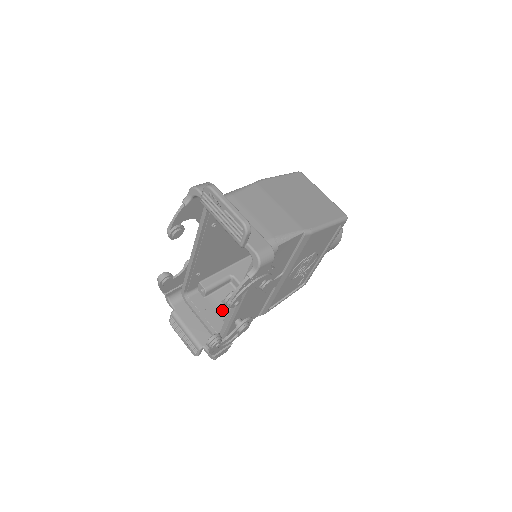
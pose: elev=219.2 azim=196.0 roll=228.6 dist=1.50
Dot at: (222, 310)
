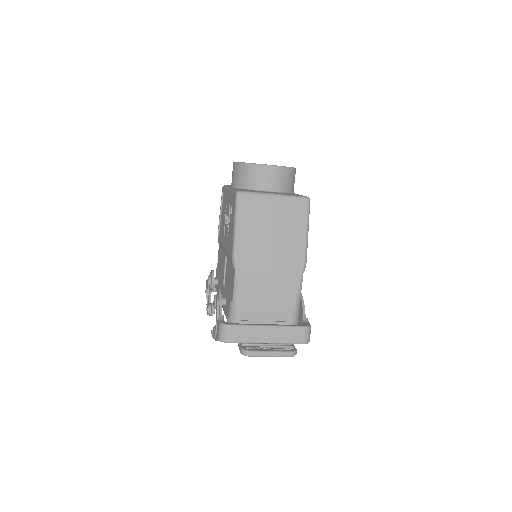
Dot at: occluded
